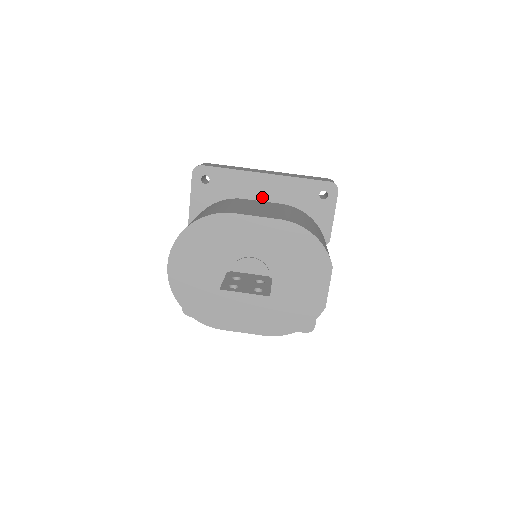
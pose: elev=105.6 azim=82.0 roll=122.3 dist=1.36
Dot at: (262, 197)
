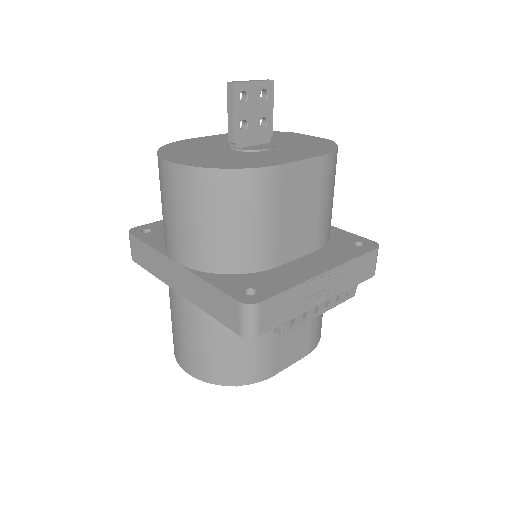
Dot at: occluded
